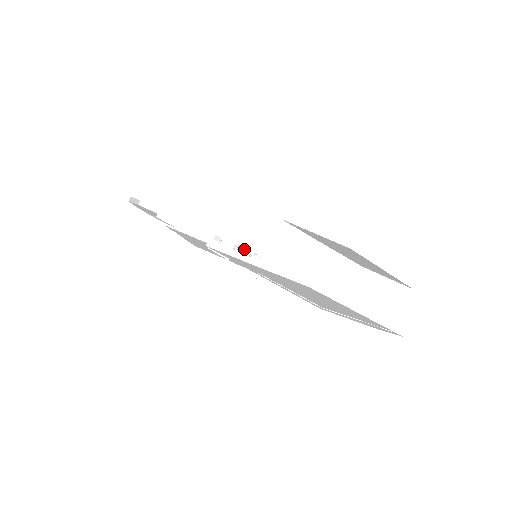
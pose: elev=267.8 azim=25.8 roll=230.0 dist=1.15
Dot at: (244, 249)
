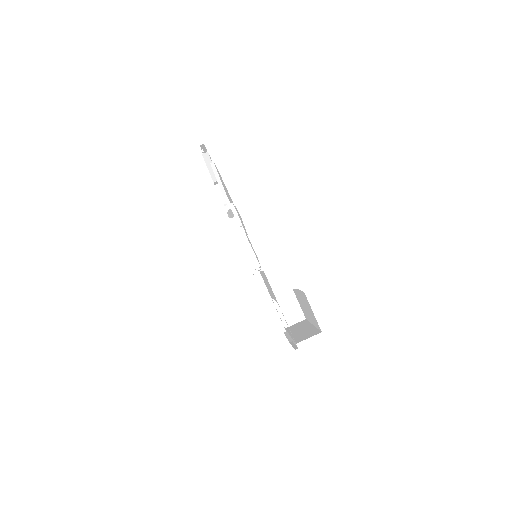
Dot at: occluded
